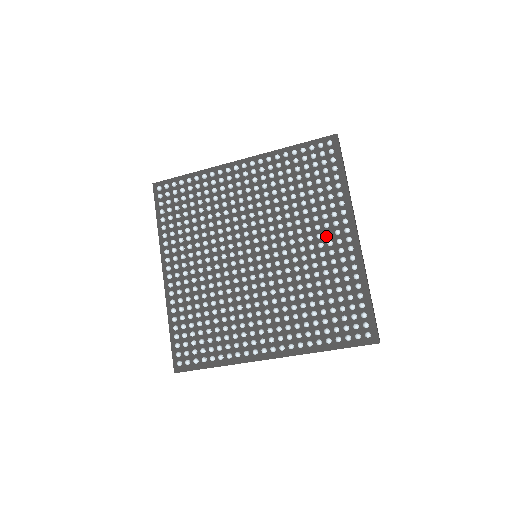
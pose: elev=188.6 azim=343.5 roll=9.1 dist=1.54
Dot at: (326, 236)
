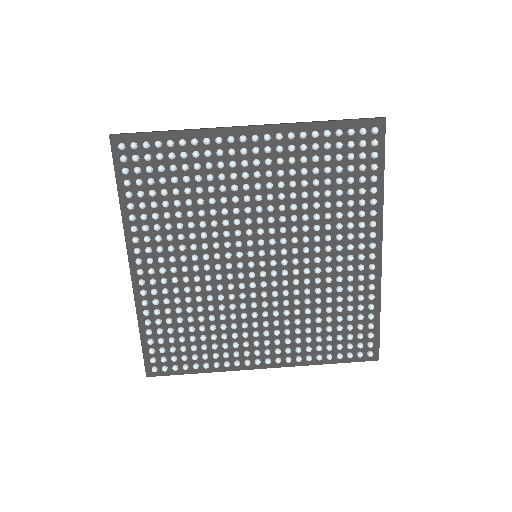
Dot at: (346, 247)
